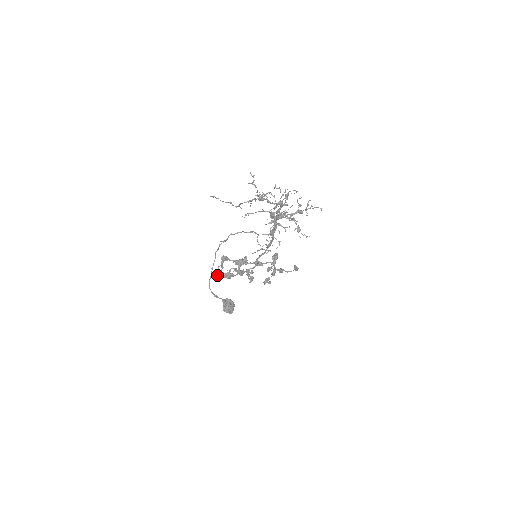
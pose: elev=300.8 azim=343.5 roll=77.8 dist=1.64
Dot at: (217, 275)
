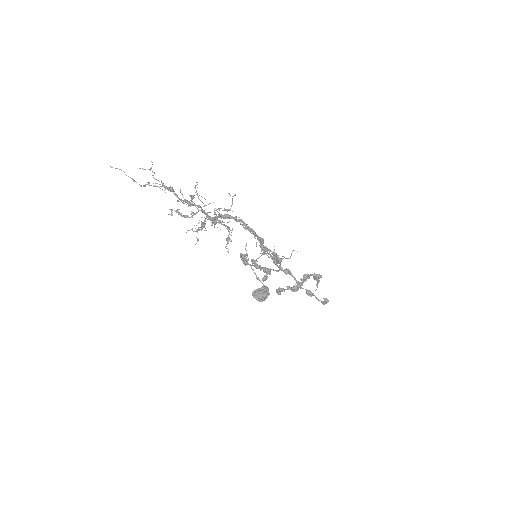
Dot at: occluded
